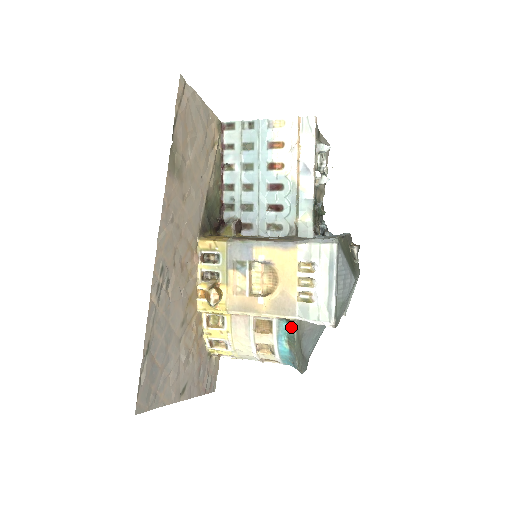
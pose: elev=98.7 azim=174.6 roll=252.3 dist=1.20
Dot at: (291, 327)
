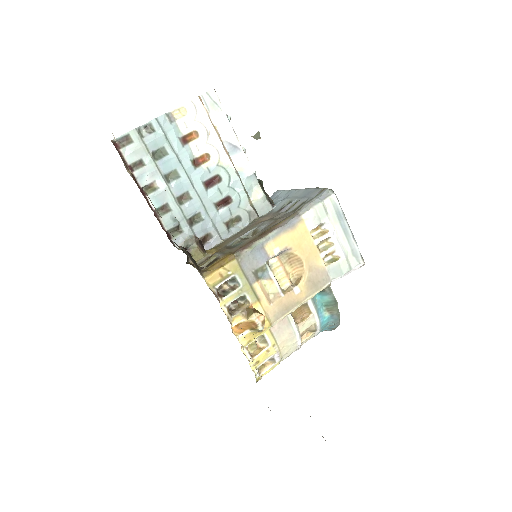
Dot at: (327, 294)
